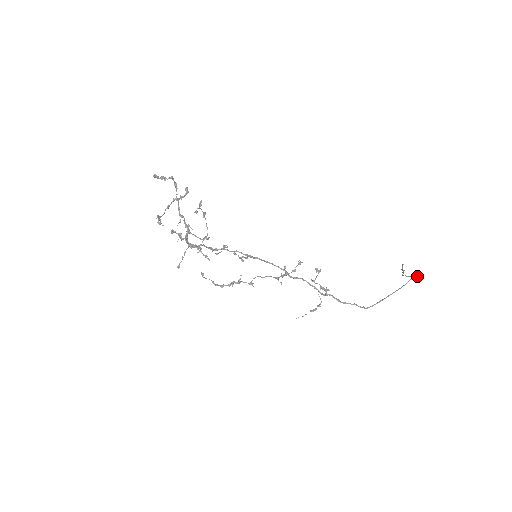
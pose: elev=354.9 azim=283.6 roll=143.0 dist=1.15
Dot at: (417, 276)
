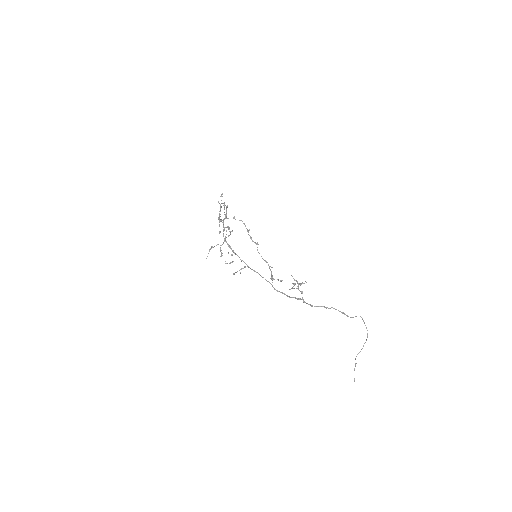
Dot at: occluded
